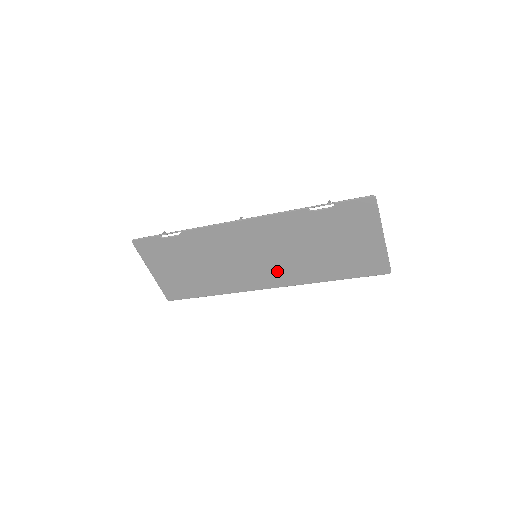
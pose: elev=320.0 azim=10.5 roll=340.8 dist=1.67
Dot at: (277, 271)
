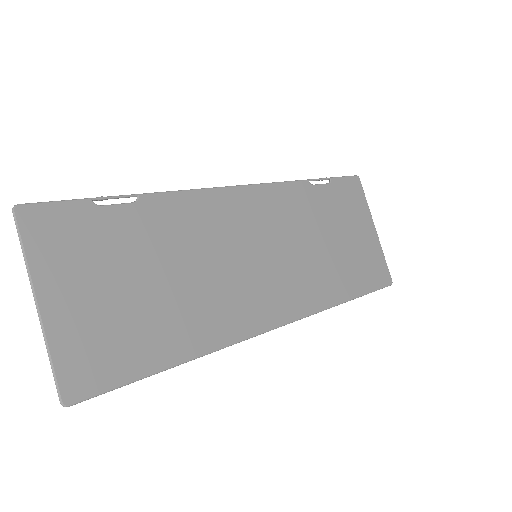
Dot at: (285, 286)
